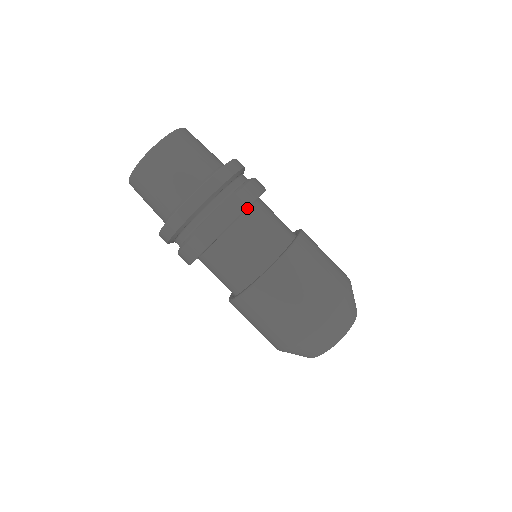
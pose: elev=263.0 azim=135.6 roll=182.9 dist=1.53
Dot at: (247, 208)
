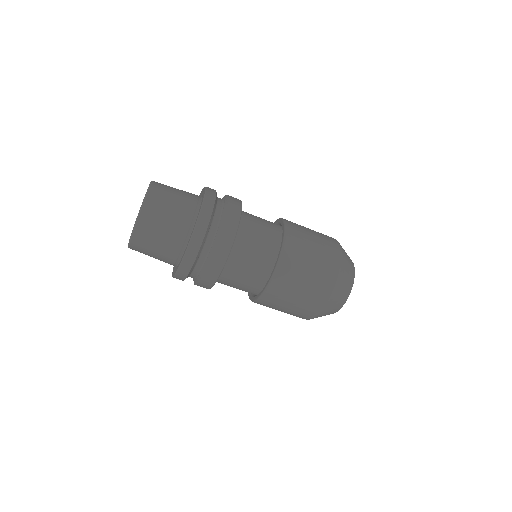
Dot at: occluded
